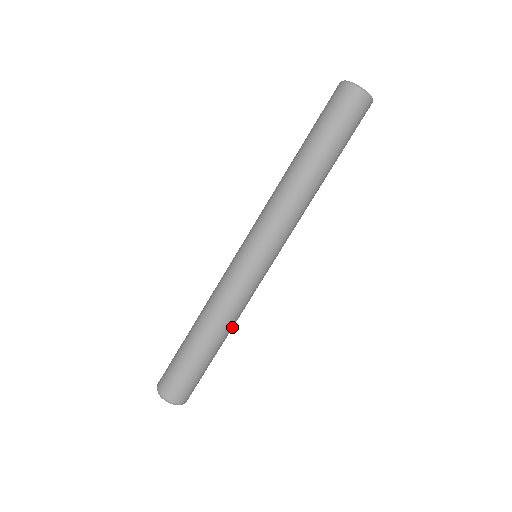
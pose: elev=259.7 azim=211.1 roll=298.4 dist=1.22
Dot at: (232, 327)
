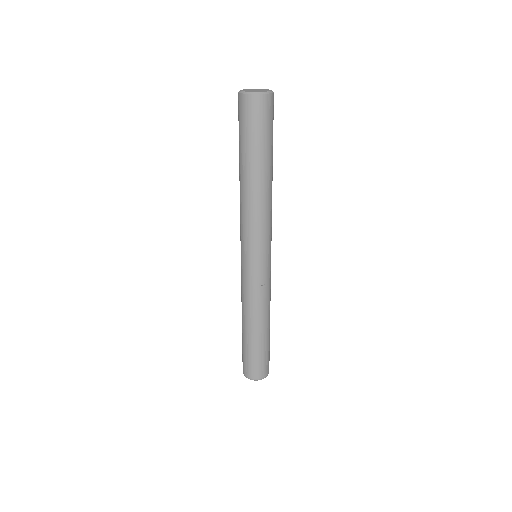
Dot at: (265, 316)
